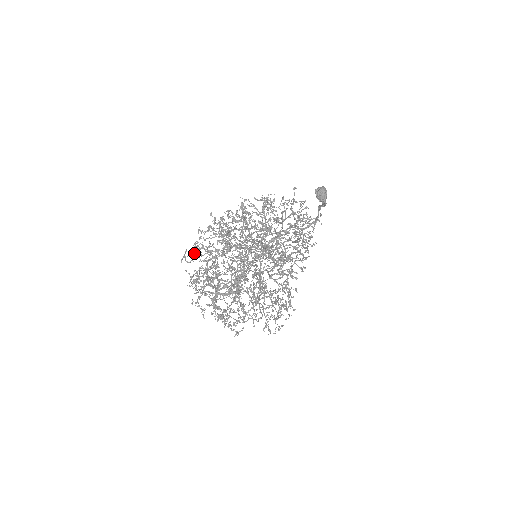
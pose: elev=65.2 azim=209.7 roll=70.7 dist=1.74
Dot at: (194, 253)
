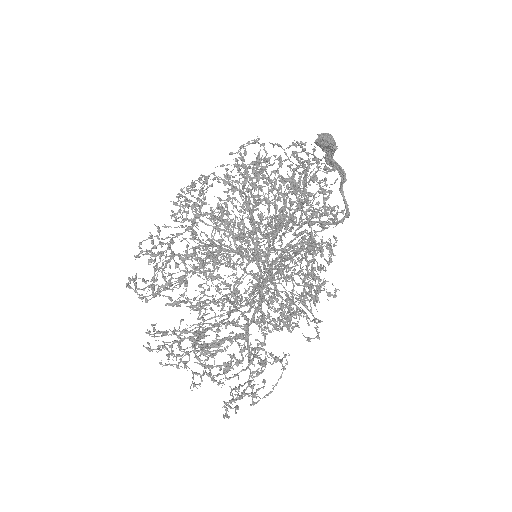
Dot at: occluded
